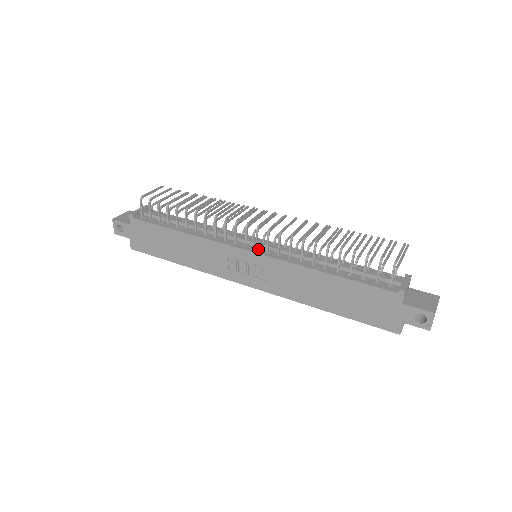
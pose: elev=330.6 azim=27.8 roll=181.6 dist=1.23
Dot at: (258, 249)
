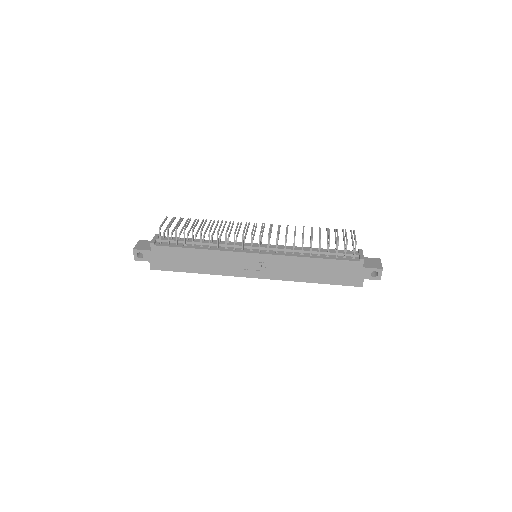
Dot at: (260, 251)
